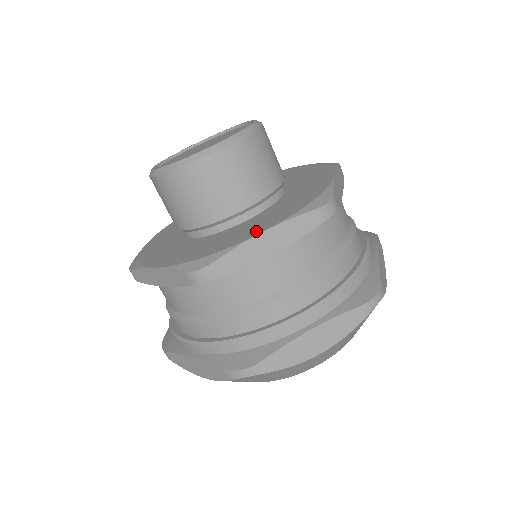
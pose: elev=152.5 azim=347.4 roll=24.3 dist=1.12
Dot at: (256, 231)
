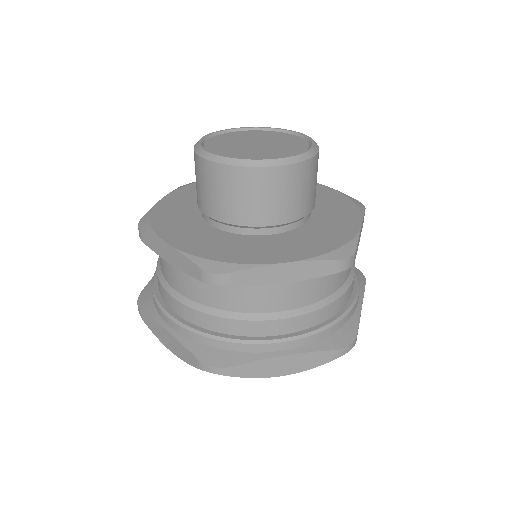
Dot at: (352, 224)
